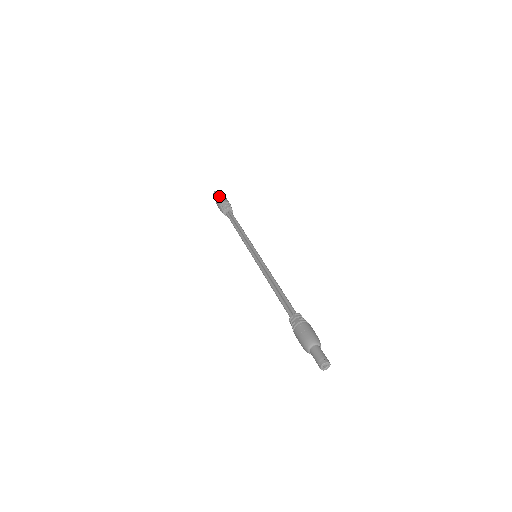
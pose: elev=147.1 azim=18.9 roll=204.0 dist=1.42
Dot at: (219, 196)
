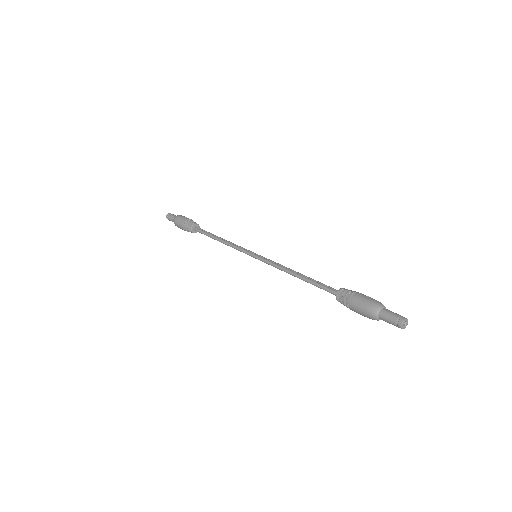
Dot at: (181, 215)
